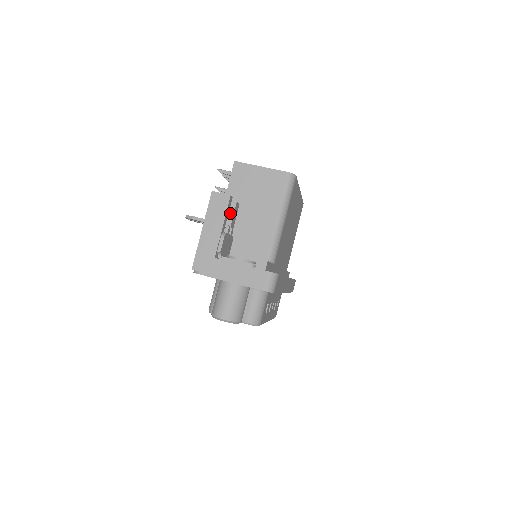
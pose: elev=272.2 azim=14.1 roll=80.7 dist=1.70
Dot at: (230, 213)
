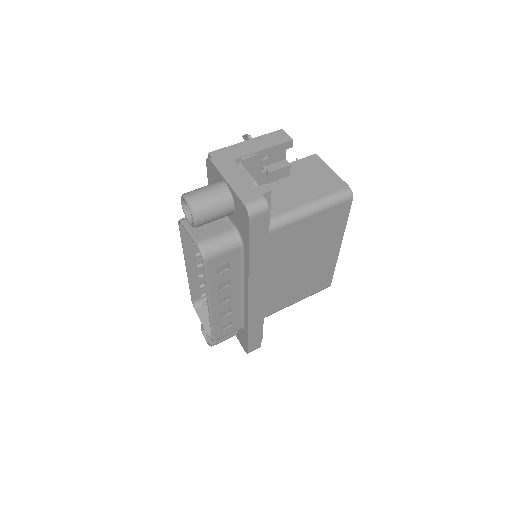
Dot at: (277, 166)
